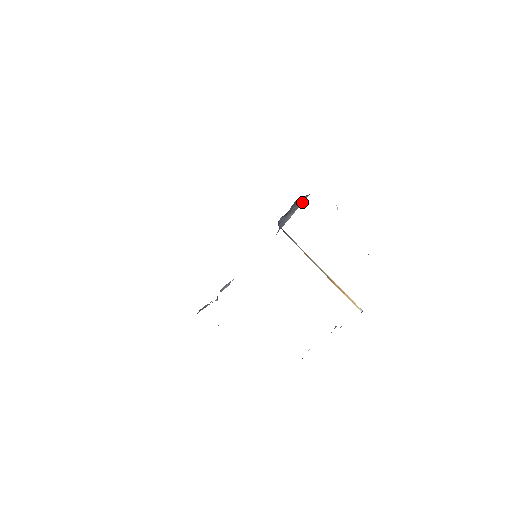
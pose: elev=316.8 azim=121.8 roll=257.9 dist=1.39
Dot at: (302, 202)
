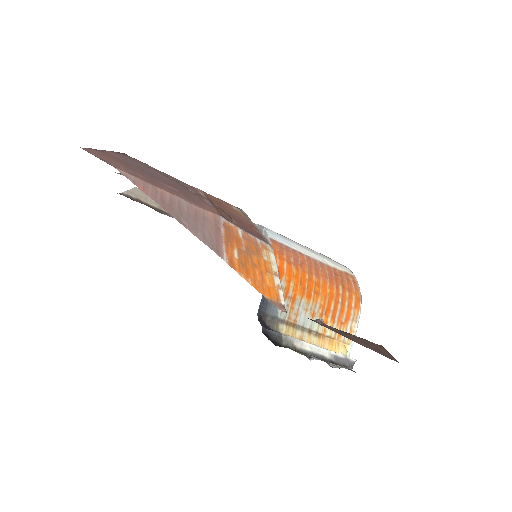
Dot at: (282, 303)
